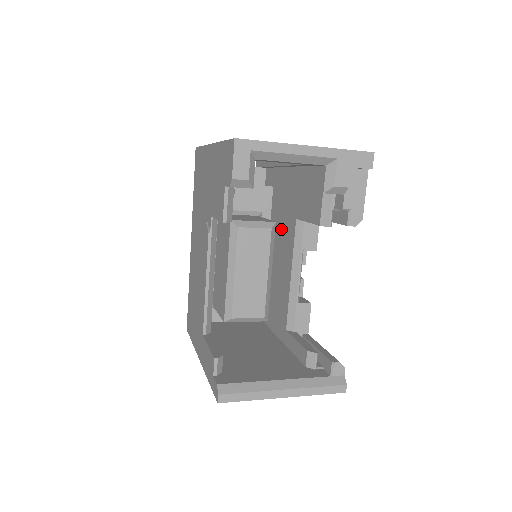
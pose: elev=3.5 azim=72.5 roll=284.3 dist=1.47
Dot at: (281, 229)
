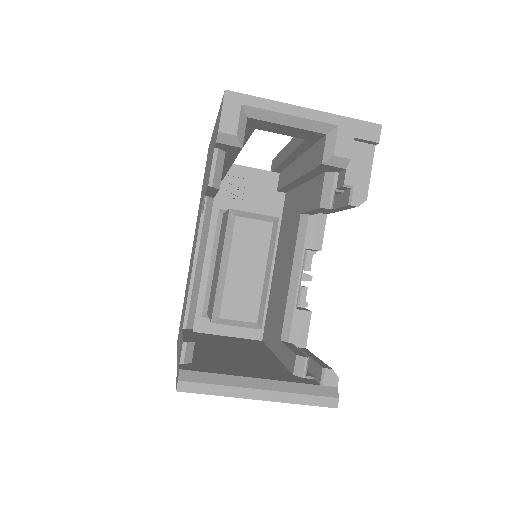
Dot at: (287, 232)
